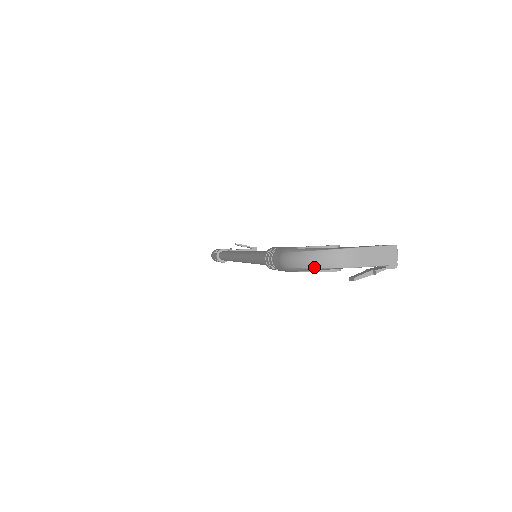
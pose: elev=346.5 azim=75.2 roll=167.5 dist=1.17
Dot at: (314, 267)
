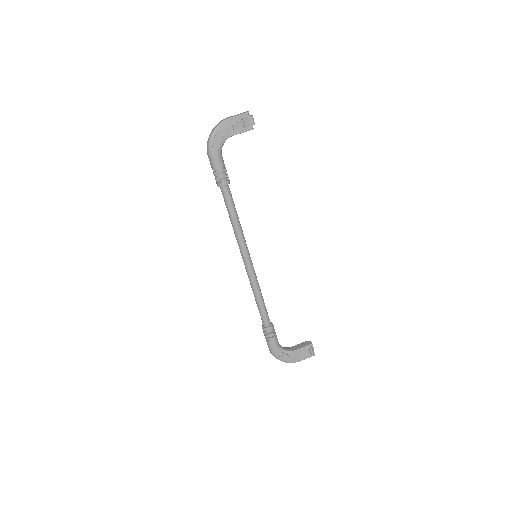
Dot at: occluded
